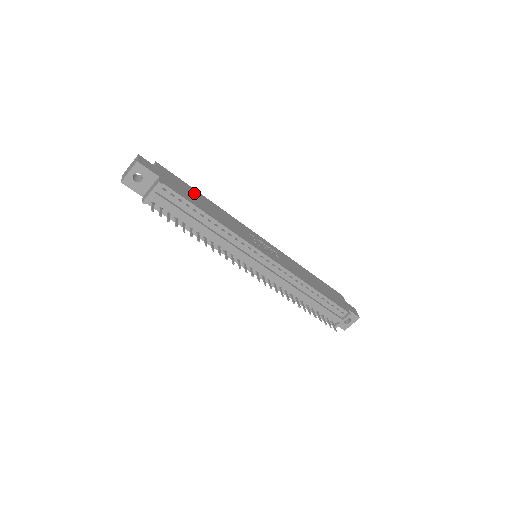
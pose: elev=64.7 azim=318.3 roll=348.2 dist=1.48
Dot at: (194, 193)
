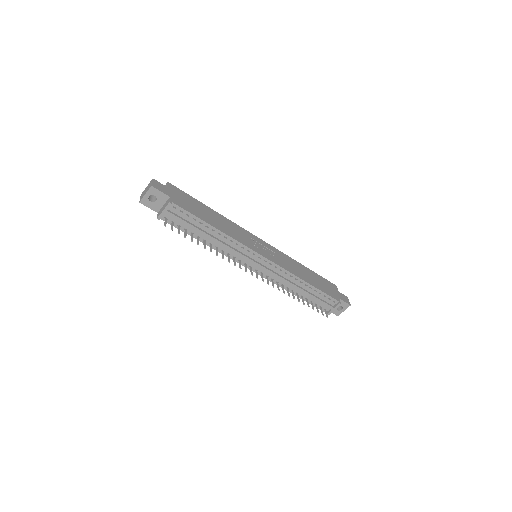
Dot at: (201, 206)
